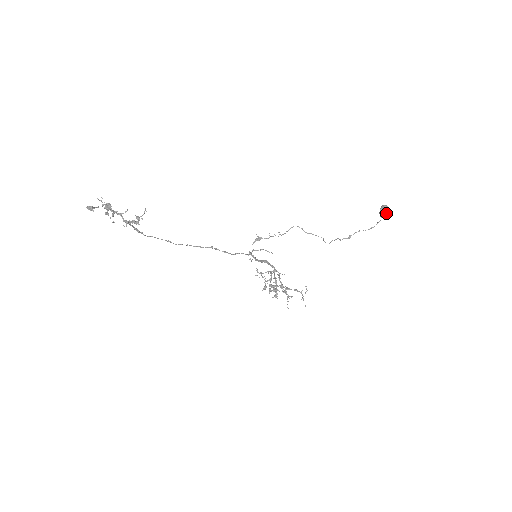
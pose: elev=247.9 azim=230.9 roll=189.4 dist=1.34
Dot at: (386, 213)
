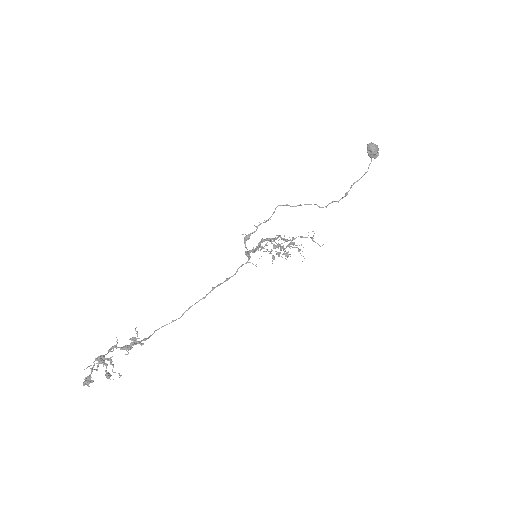
Dot at: (376, 153)
